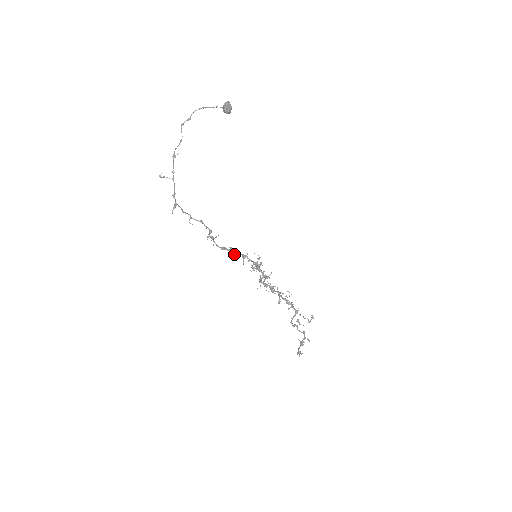
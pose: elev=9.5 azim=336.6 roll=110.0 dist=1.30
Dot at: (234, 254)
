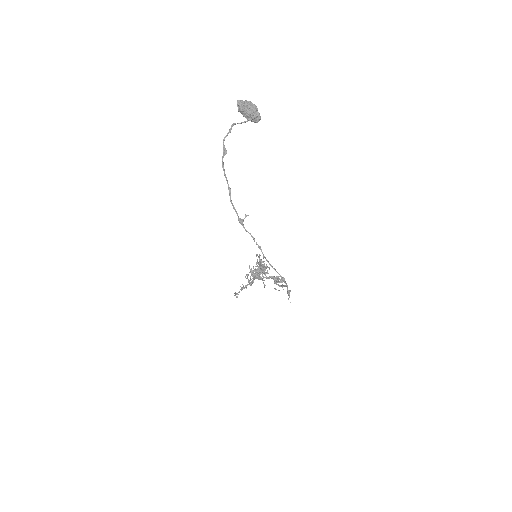
Dot at: occluded
